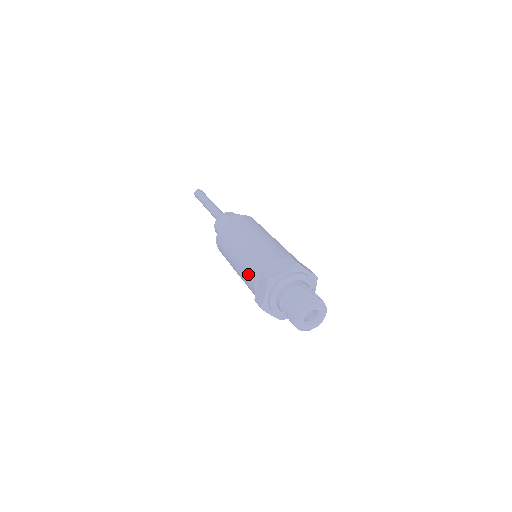
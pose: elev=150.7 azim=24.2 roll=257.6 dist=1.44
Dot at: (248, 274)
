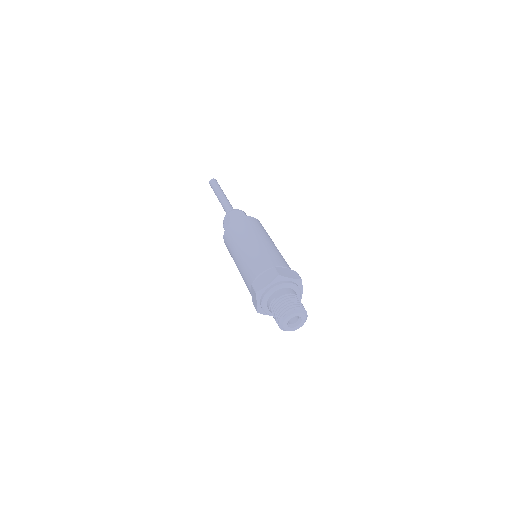
Dot at: (245, 282)
